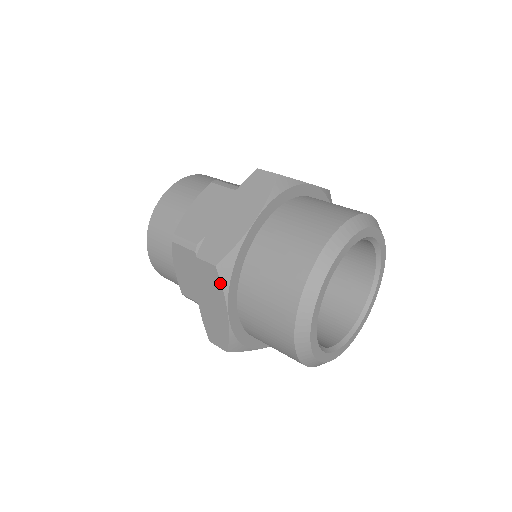
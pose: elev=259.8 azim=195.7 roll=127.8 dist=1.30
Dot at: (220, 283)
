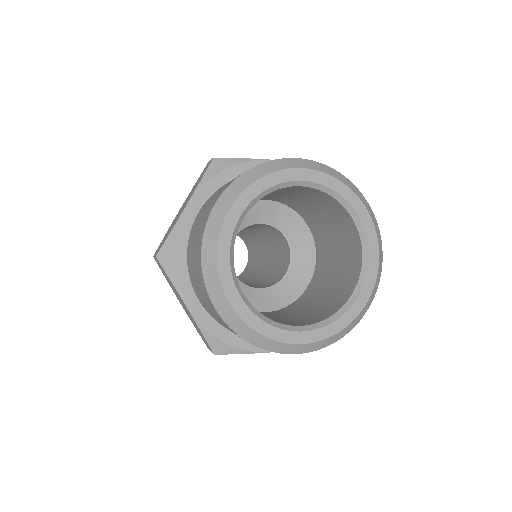
Dot at: (205, 172)
